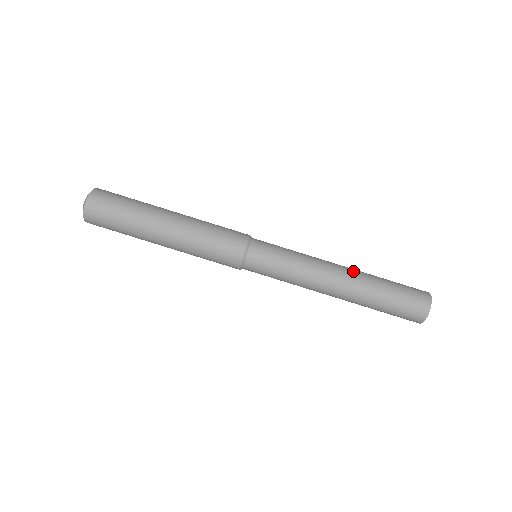
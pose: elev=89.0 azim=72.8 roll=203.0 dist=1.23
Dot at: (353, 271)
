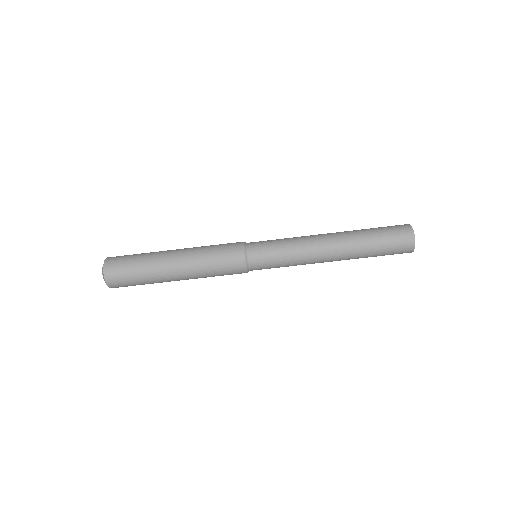
Dot at: (338, 232)
